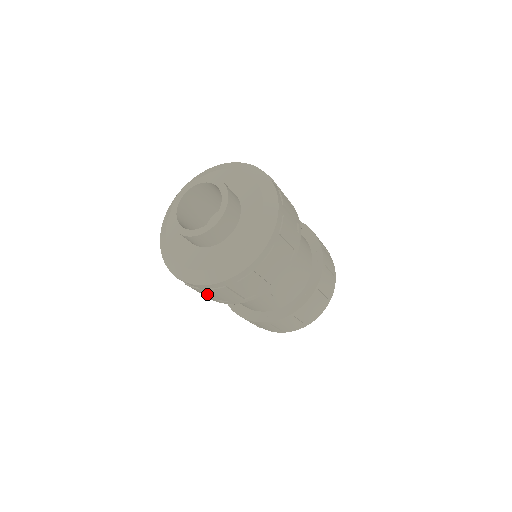
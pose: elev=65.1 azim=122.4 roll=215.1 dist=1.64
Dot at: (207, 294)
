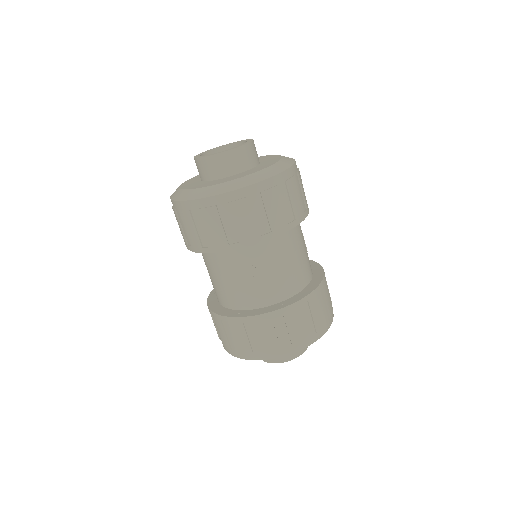
Dot at: (195, 226)
